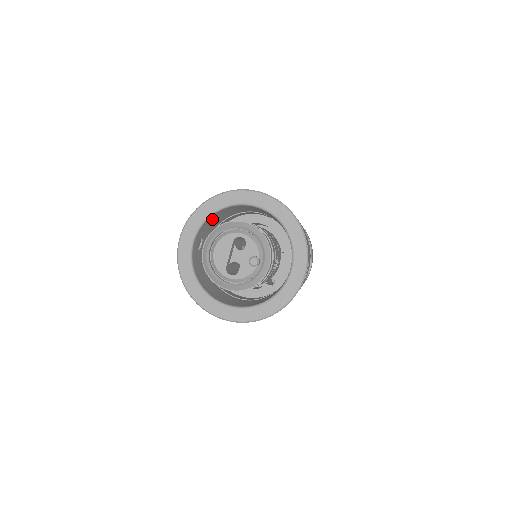
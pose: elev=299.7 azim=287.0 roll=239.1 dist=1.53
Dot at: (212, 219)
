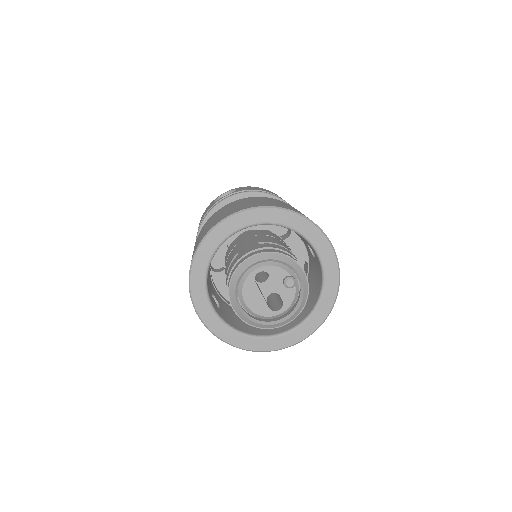
Dot at: (208, 273)
